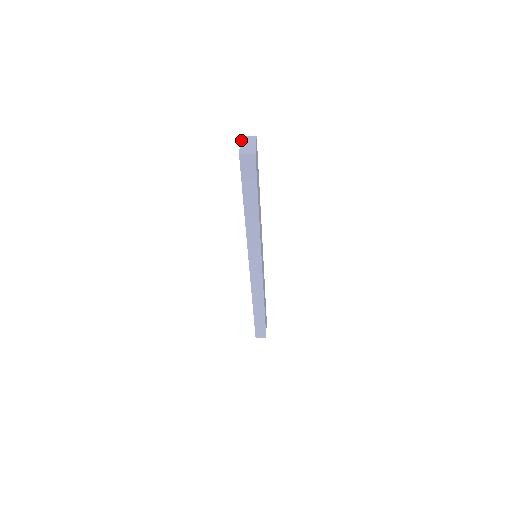
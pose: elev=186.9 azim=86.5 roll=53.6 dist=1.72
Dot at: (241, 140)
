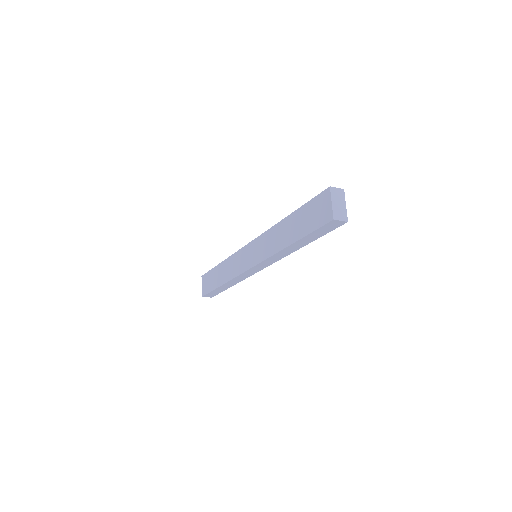
Dot at: (331, 194)
